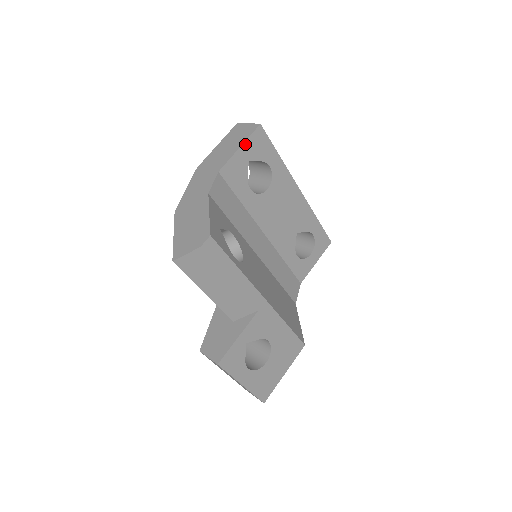
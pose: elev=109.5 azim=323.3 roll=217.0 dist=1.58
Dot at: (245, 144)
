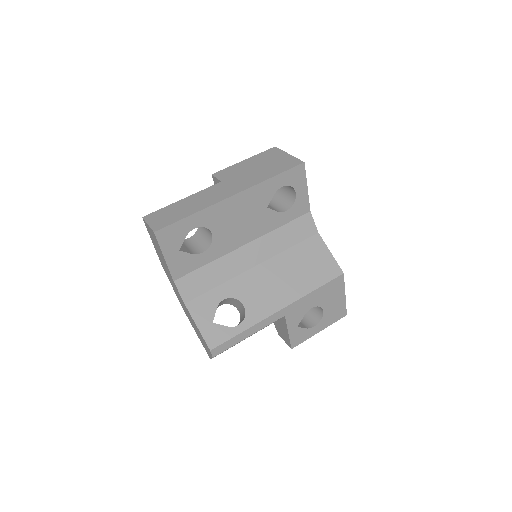
Dot at: (164, 252)
